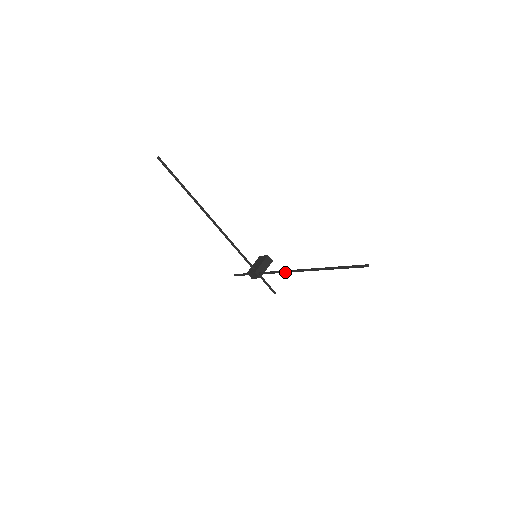
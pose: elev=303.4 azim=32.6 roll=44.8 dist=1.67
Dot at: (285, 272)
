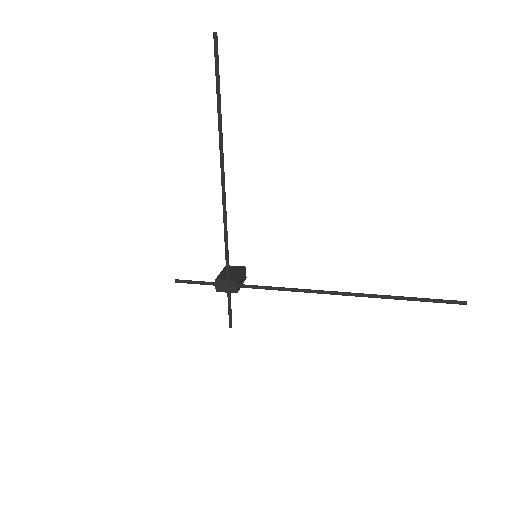
Dot at: (302, 291)
